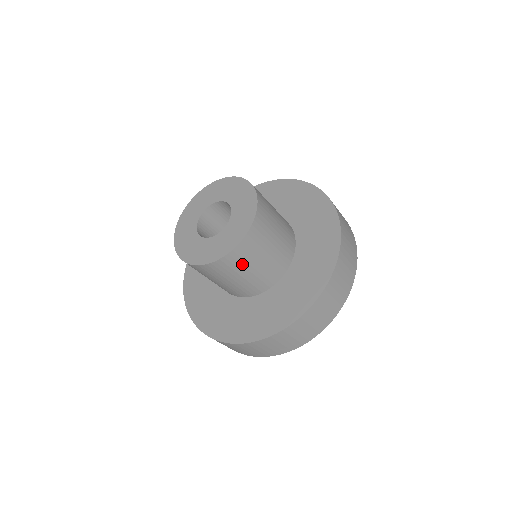
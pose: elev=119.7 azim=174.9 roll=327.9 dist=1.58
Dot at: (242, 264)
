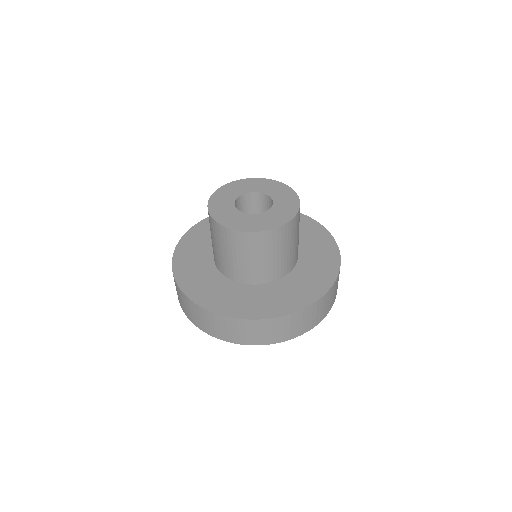
Dot at: (281, 242)
